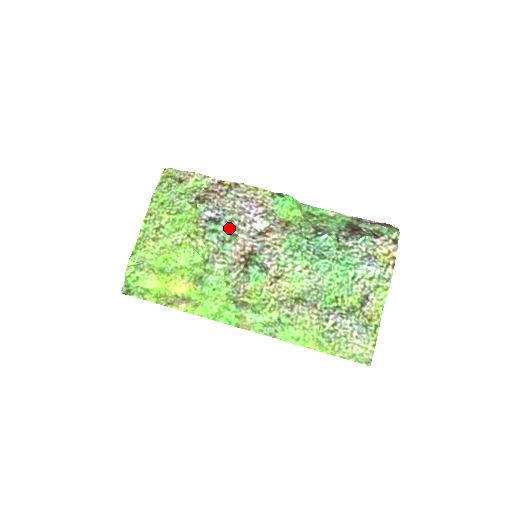
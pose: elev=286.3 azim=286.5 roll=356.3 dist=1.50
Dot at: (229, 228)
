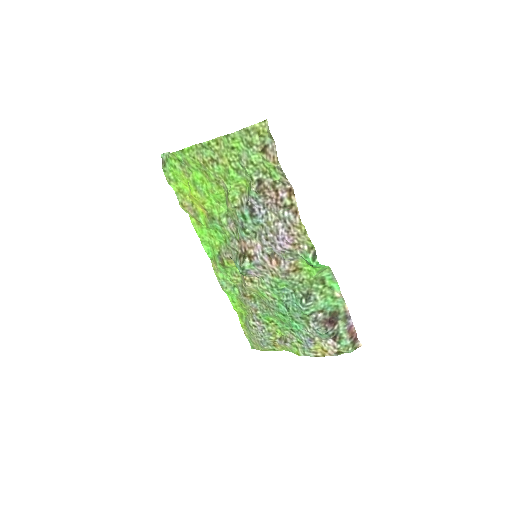
Dot at: (256, 227)
